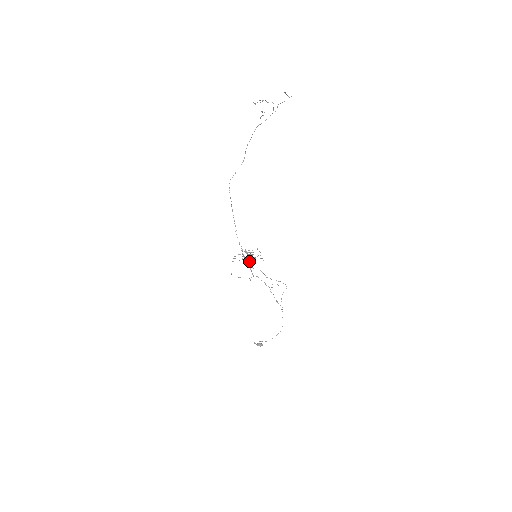
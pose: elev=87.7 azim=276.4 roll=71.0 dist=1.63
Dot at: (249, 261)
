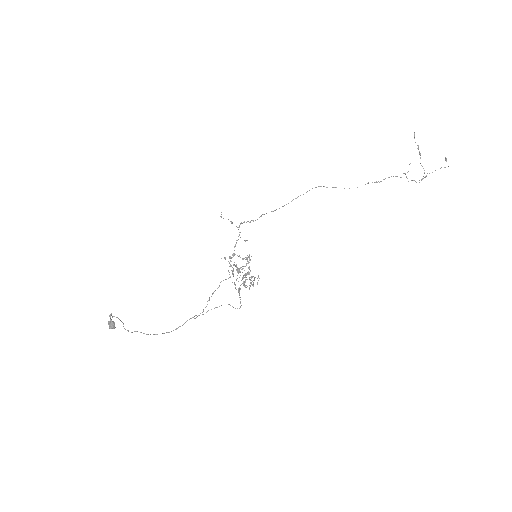
Dot at: occluded
